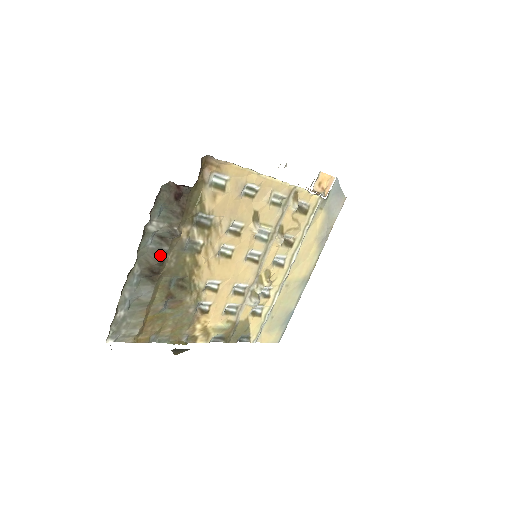
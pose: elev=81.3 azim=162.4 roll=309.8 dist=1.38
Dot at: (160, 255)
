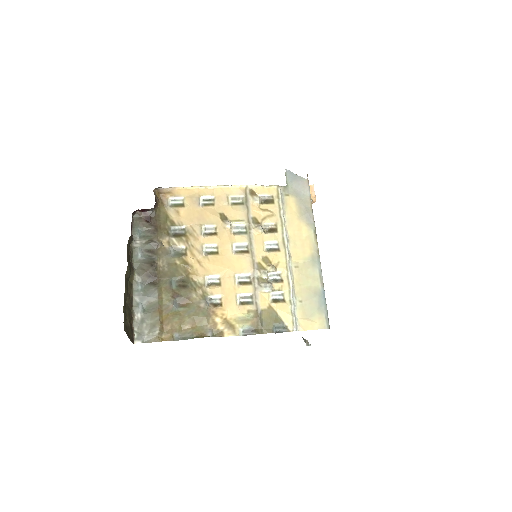
Dot at: (151, 262)
